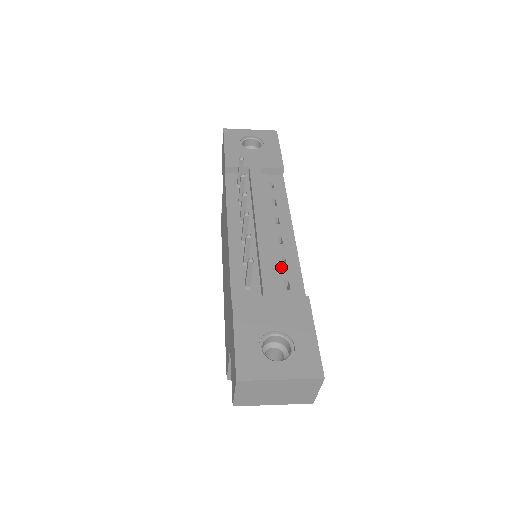
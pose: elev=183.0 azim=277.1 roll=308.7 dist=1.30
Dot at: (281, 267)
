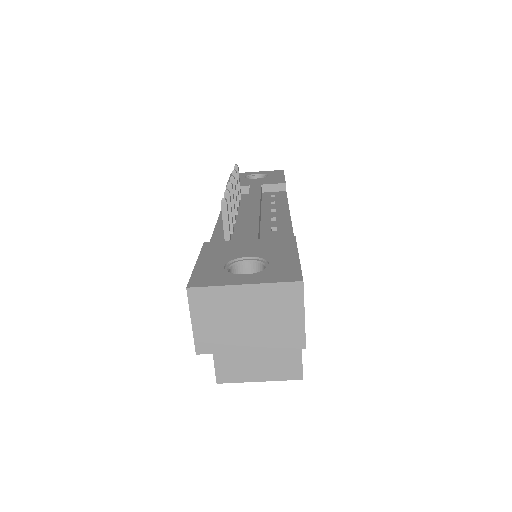
Dot at: (270, 232)
